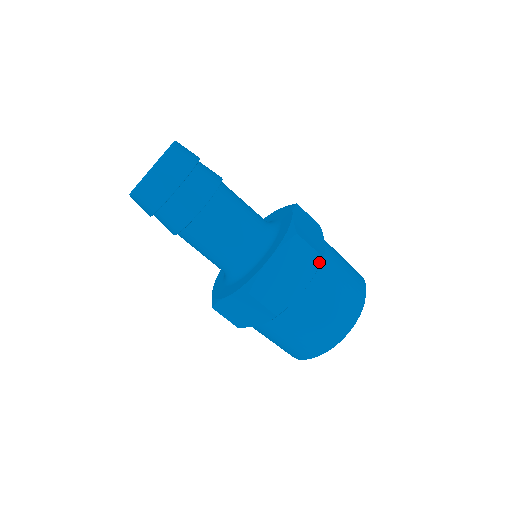
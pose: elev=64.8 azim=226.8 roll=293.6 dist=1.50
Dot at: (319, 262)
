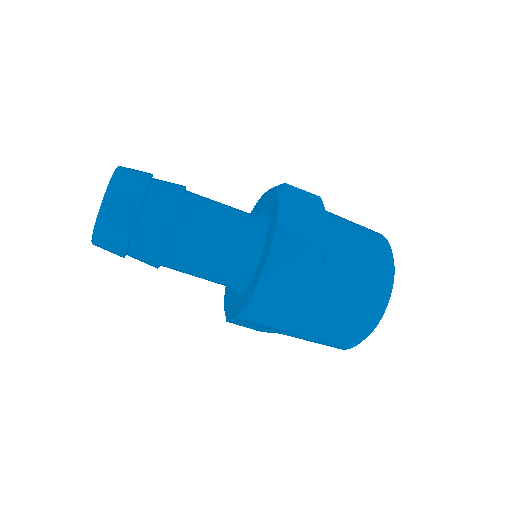
Dot at: (321, 201)
